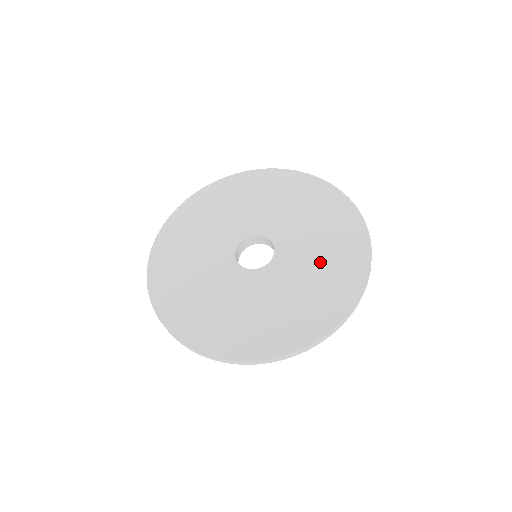
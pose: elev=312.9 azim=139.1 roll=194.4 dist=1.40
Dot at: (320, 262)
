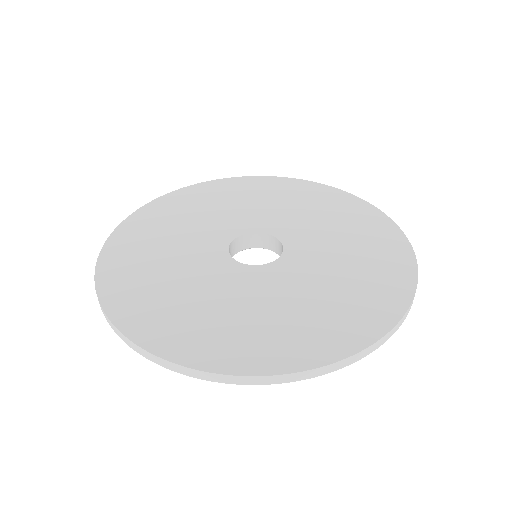
Dot at: (293, 307)
